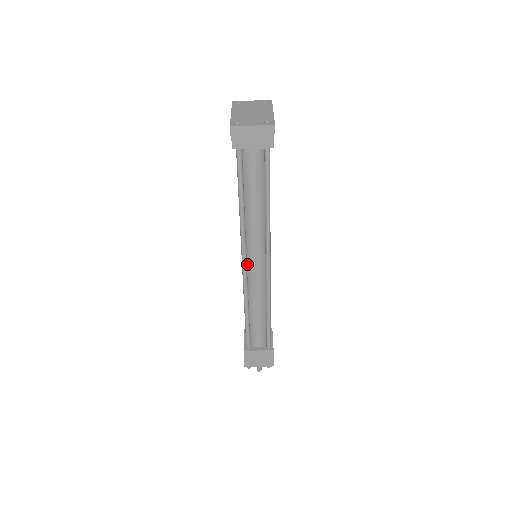
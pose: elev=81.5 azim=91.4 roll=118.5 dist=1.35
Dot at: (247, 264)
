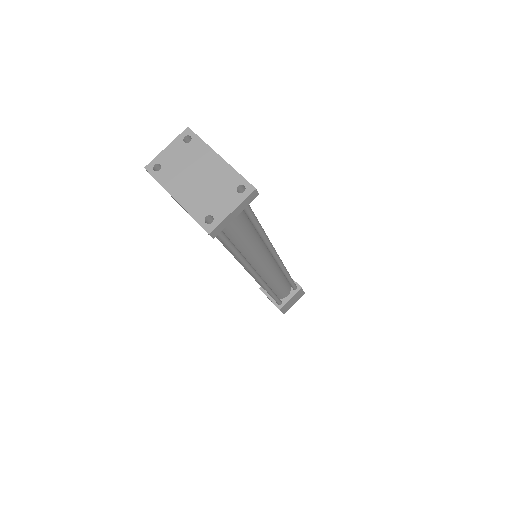
Dot at: (256, 271)
